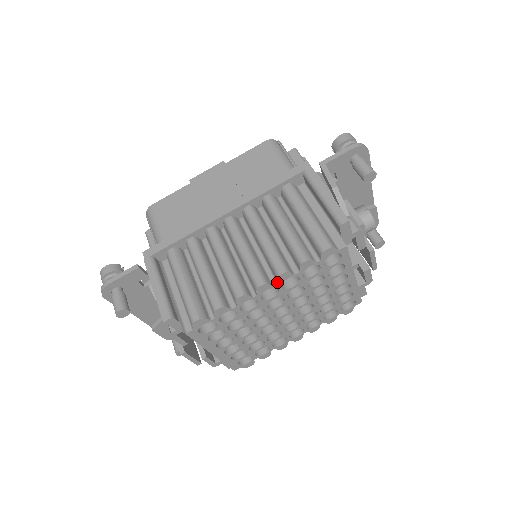
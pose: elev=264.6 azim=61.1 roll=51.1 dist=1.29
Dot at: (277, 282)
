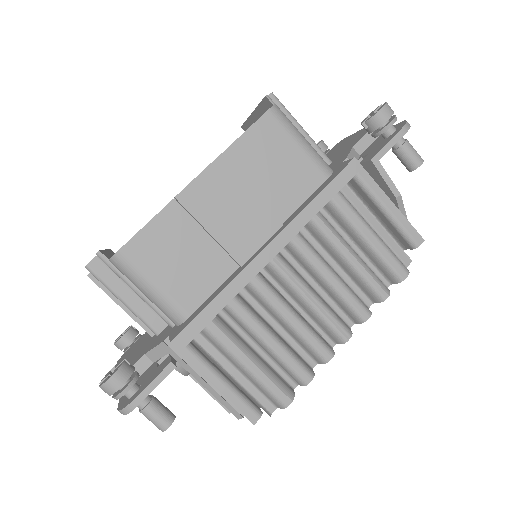
Dot at: (354, 323)
